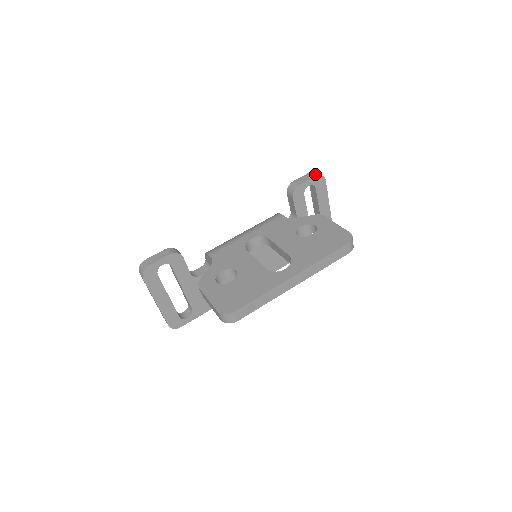
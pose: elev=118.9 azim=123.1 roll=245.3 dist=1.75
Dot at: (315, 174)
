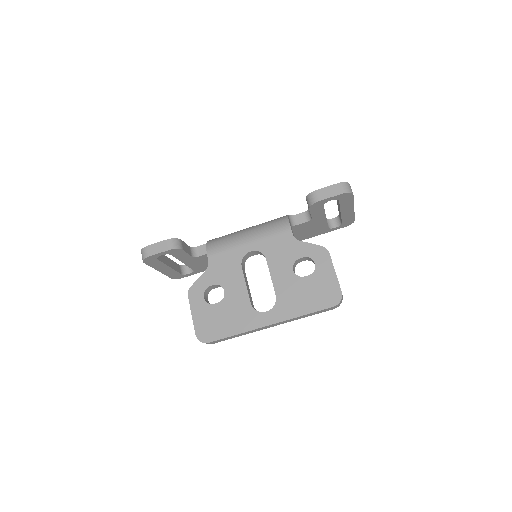
Dot at: (342, 190)
